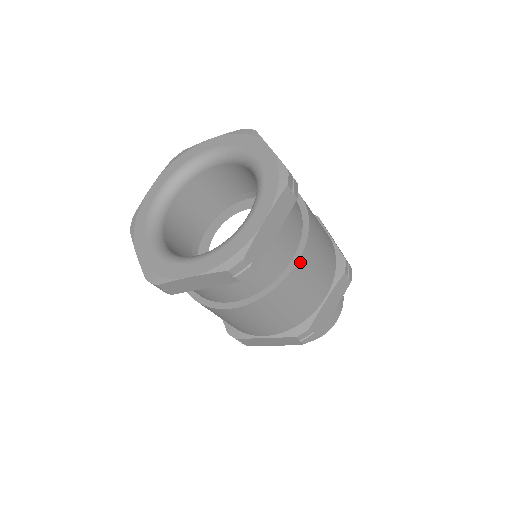
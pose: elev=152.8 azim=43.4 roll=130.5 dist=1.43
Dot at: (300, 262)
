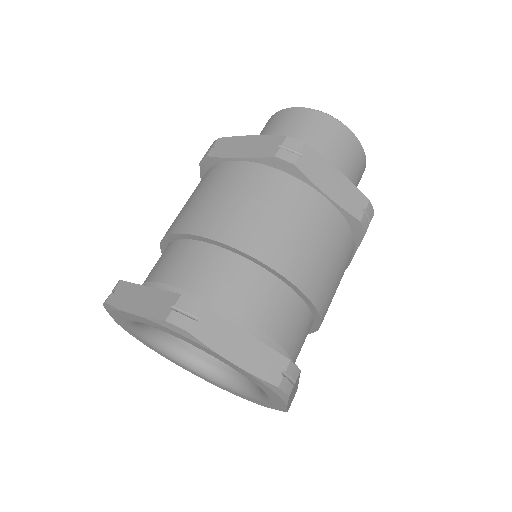
Dot at: (322, 321)
